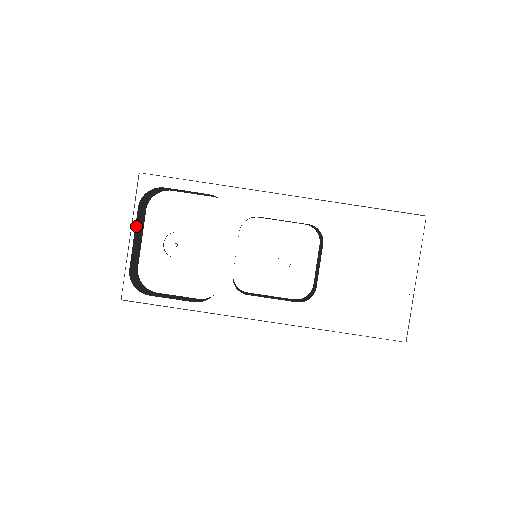
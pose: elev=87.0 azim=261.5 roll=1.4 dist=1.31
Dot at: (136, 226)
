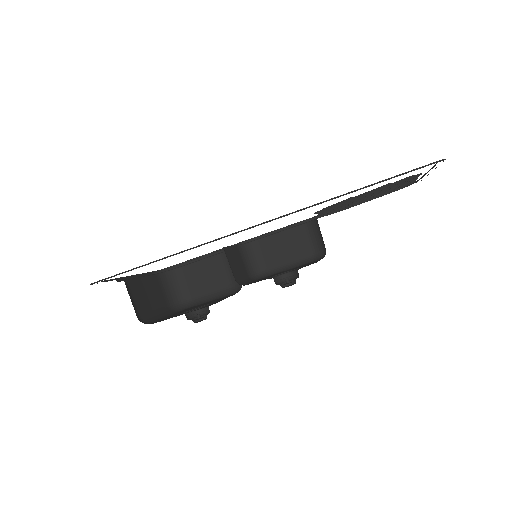
Dot at: (147, 309)
